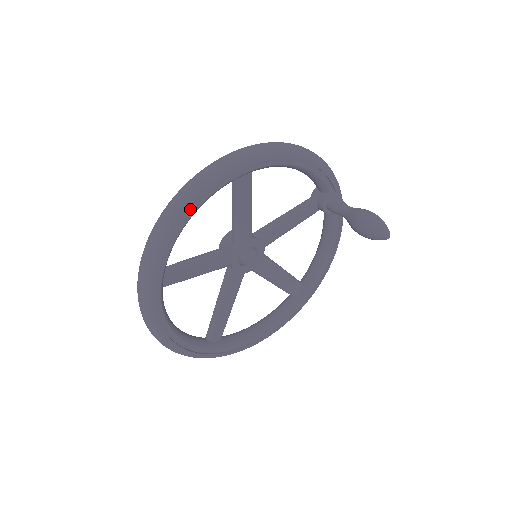
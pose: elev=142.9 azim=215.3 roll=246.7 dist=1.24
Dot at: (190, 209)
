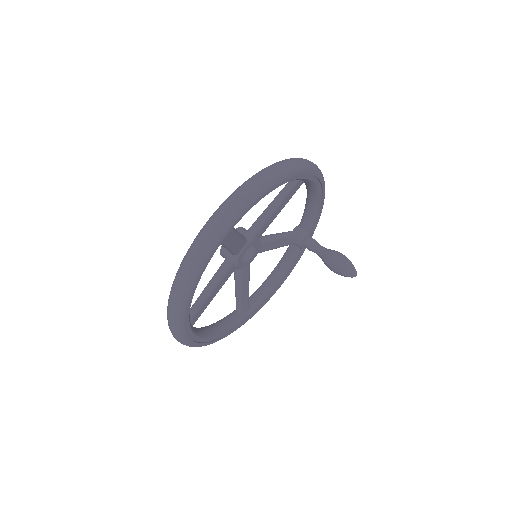
Dot at: (283, 181)
